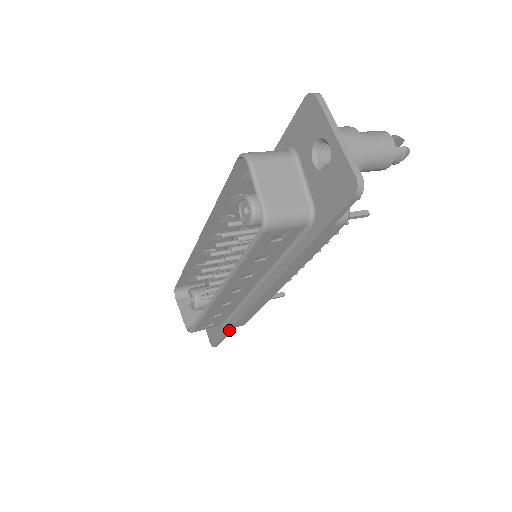
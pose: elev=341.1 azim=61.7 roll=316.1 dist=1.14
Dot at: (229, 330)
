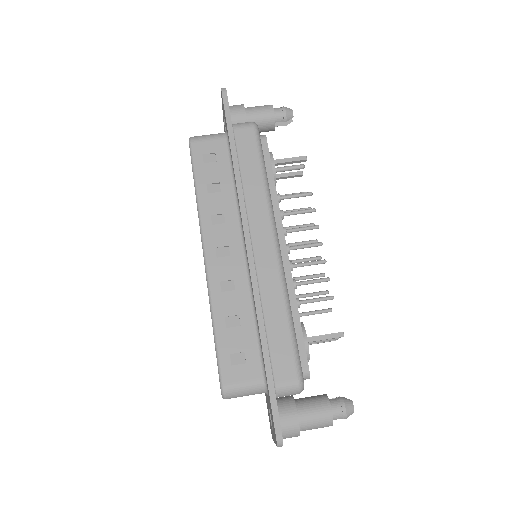
Dot at: occluded
